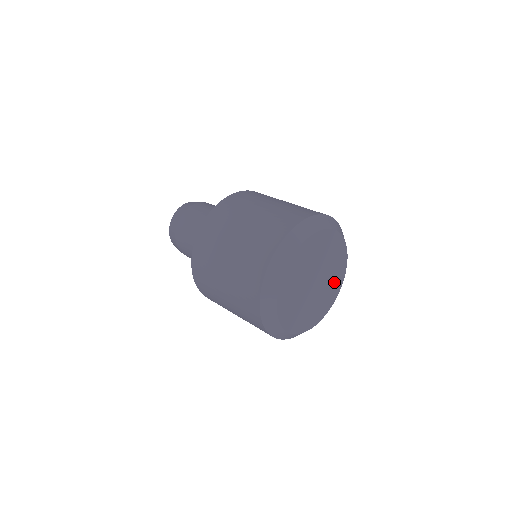
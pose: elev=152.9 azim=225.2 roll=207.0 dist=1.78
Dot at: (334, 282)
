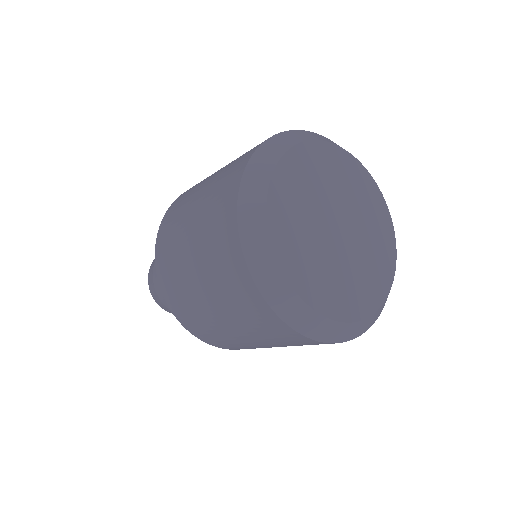
Dot at: (378, 254)
